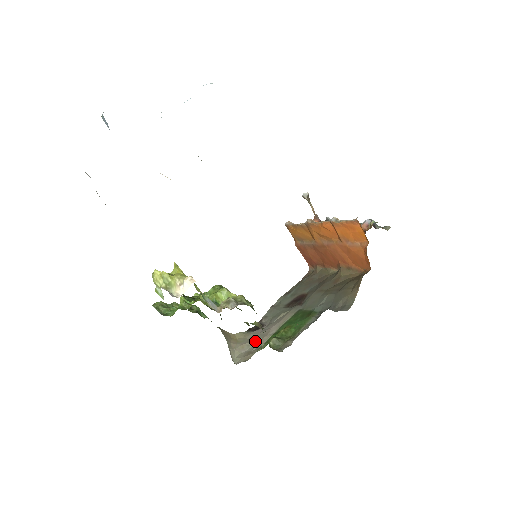
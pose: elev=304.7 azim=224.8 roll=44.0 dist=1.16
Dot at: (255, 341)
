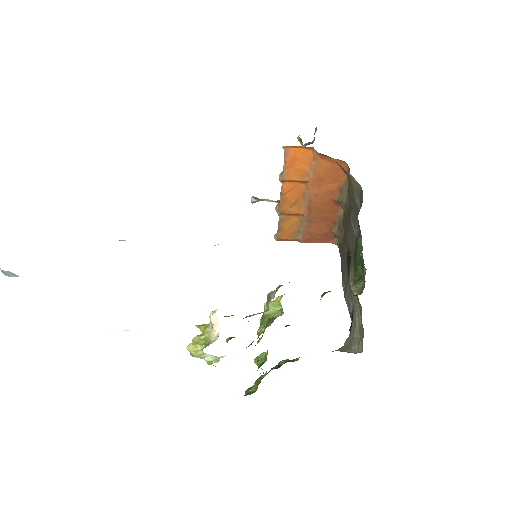
Dot at: (356, 321)
